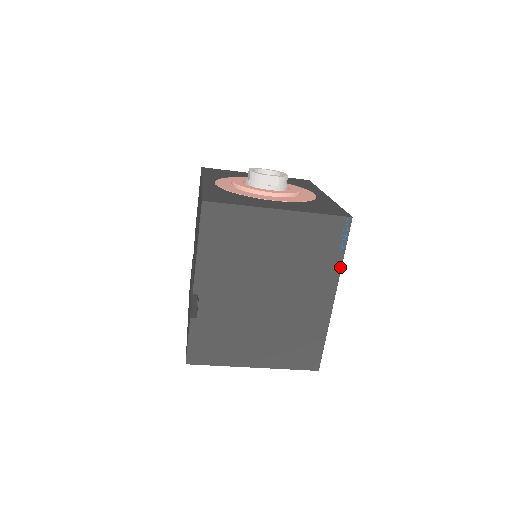
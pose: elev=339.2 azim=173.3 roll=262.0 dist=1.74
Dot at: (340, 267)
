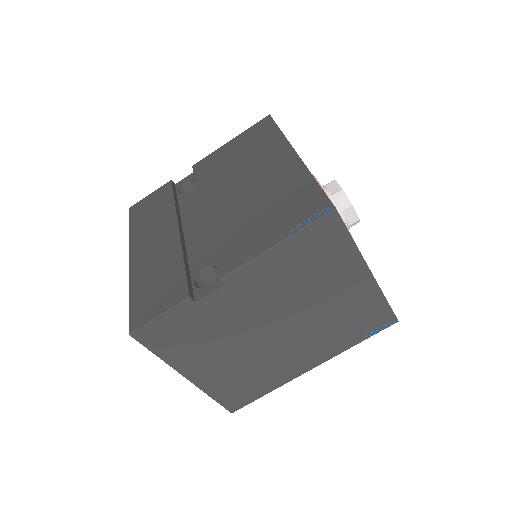
Dot at: (346, 349)
